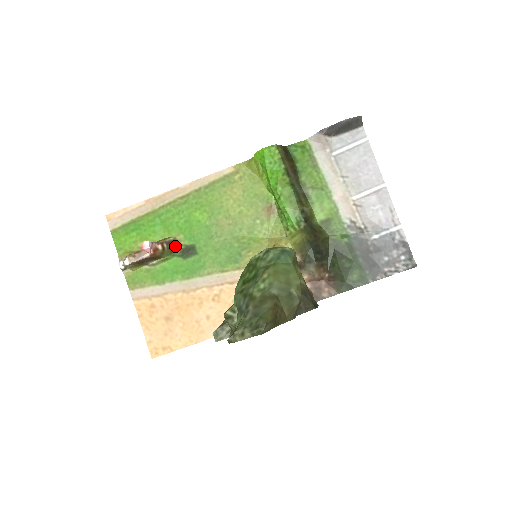
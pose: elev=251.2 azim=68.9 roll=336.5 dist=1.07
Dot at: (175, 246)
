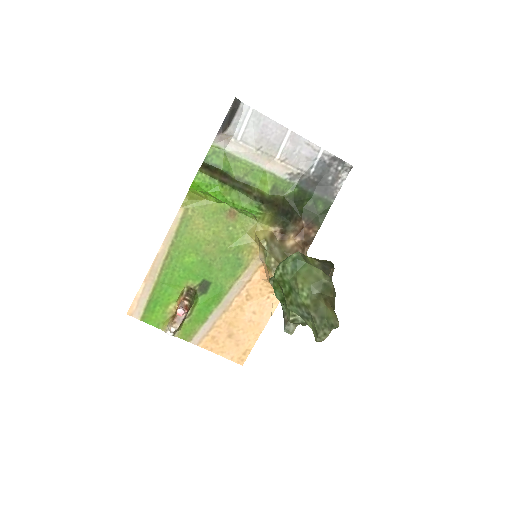
Dot at: (192, 291)
